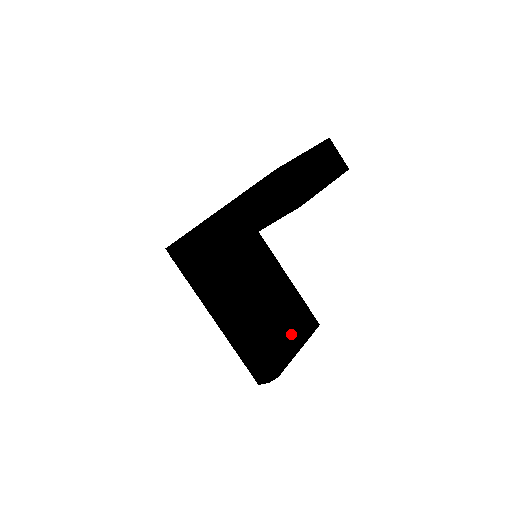
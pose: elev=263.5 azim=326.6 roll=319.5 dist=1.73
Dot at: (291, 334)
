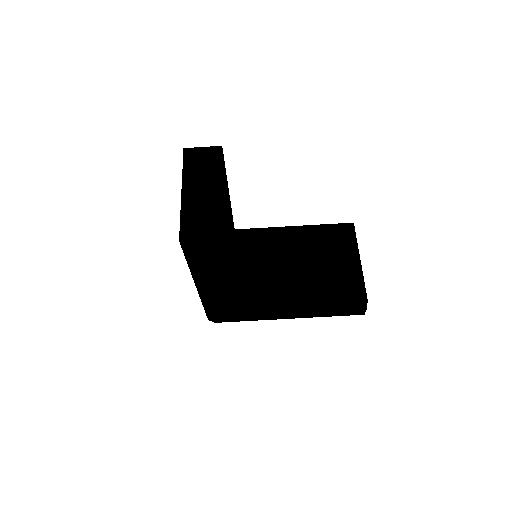
Dot at: (342, 260)
